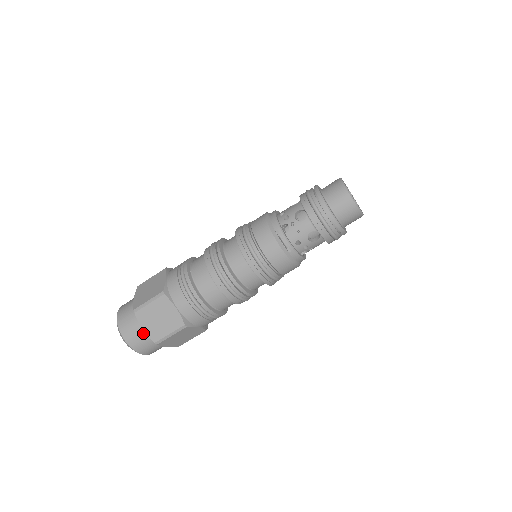
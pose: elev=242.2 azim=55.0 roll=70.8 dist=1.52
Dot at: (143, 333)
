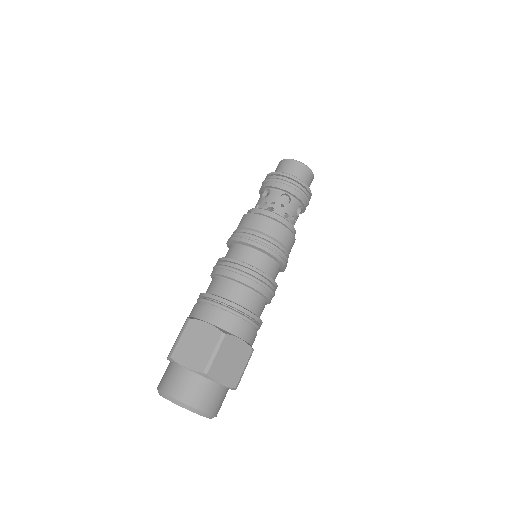
Dot at: (169, 366)
